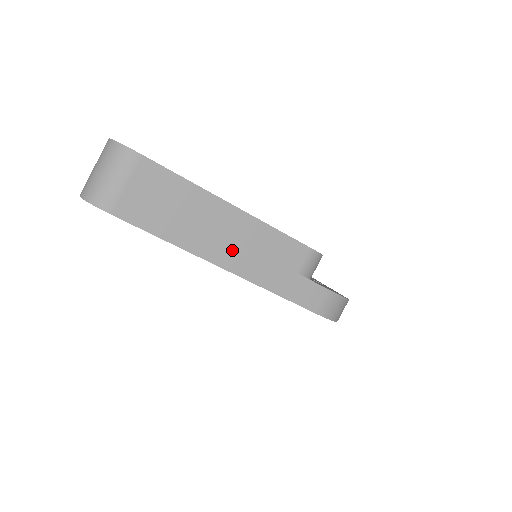
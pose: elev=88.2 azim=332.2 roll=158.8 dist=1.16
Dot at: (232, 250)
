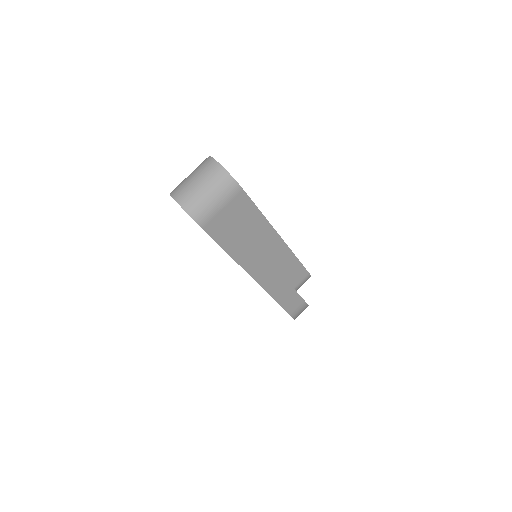
Dot at: (264, 267)
